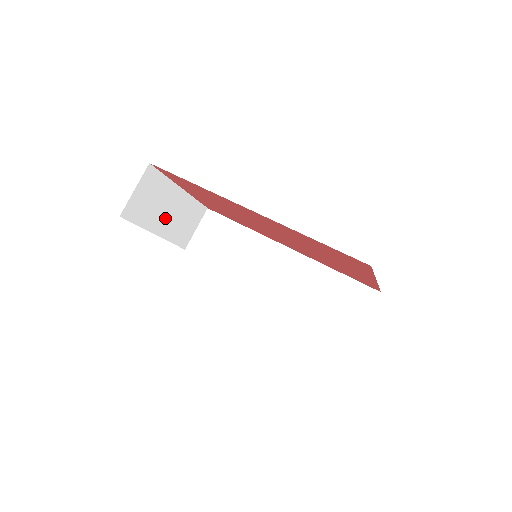
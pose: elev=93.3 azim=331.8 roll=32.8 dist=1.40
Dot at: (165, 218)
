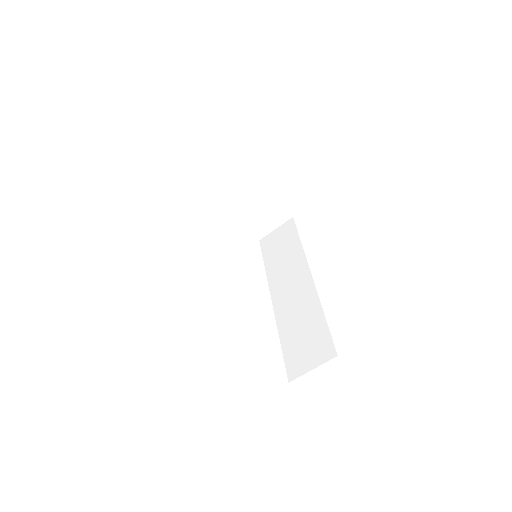
Dot at: (240, 201)
